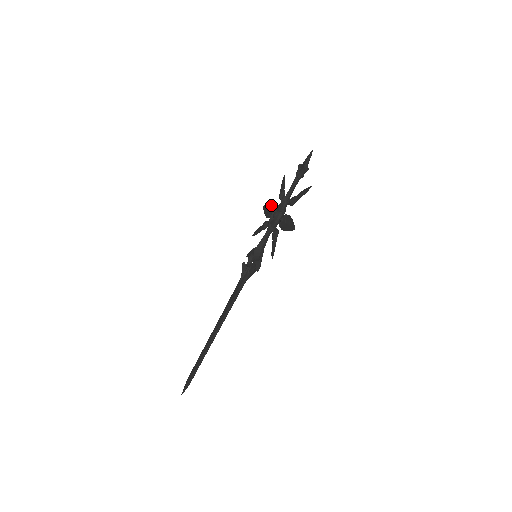
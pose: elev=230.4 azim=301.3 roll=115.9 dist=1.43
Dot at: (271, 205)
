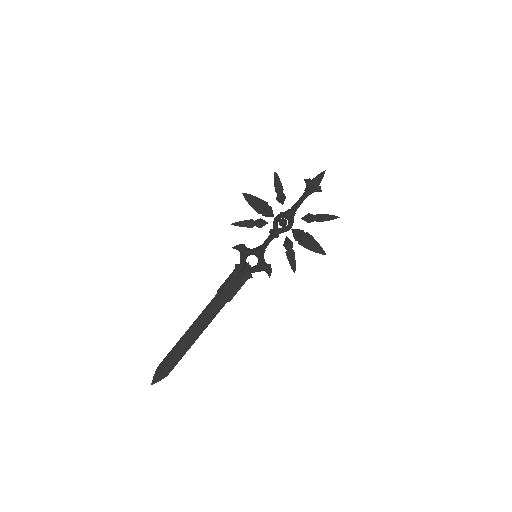
Dot at: (263, 202)
